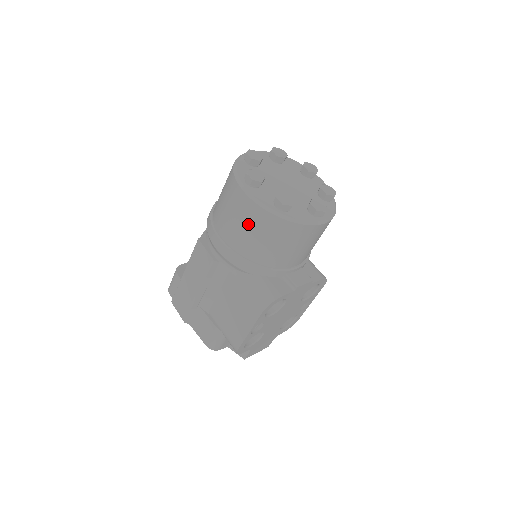
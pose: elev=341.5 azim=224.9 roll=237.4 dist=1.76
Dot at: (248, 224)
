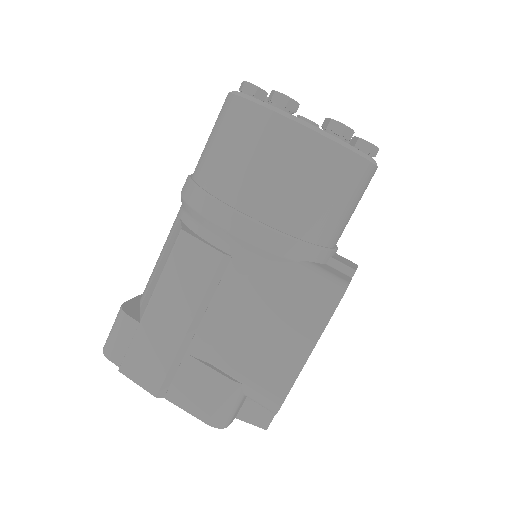
Dot at: (292, 169)
